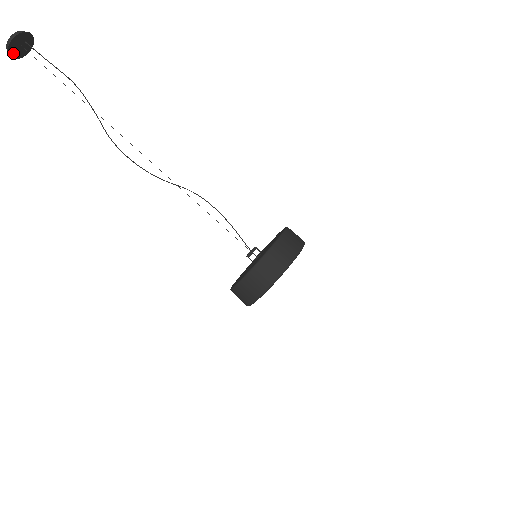
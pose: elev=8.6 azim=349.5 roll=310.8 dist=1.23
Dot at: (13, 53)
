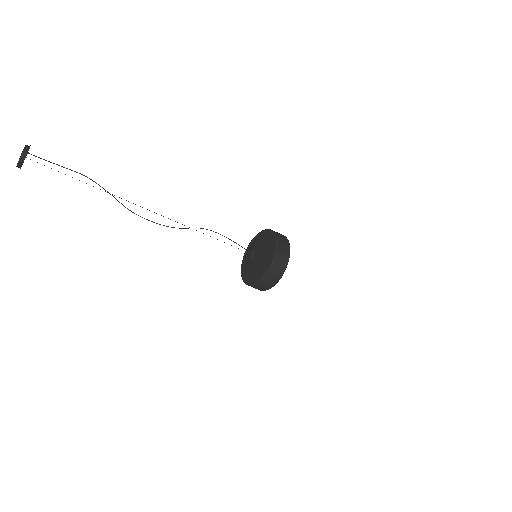
Dot at: (21, 166)
